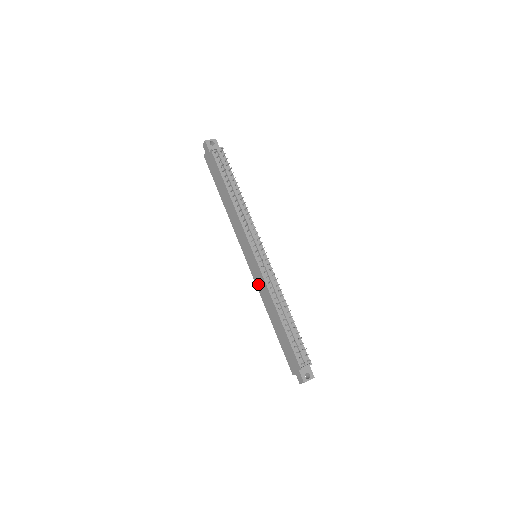
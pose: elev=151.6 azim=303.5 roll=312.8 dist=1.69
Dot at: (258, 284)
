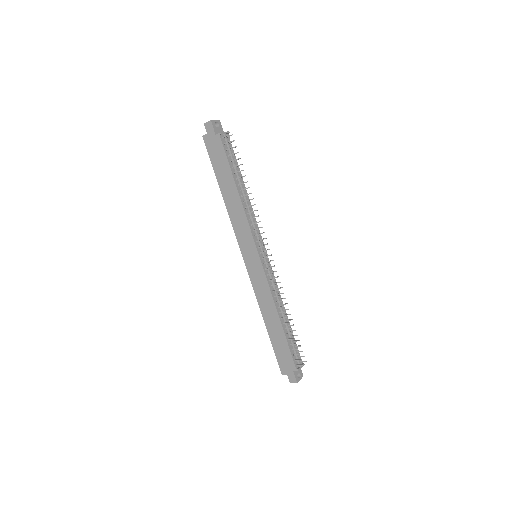
Dot at: (256, 285)
